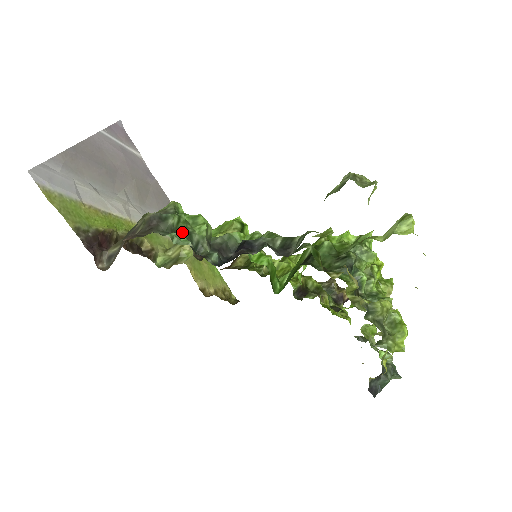
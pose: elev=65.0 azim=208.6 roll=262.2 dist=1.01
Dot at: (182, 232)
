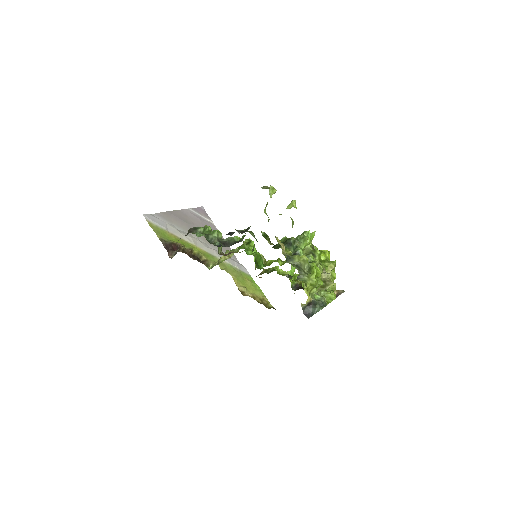
Dot at: (205, 235)
